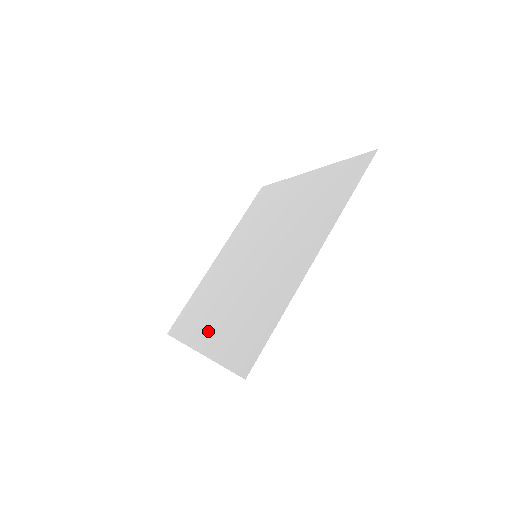
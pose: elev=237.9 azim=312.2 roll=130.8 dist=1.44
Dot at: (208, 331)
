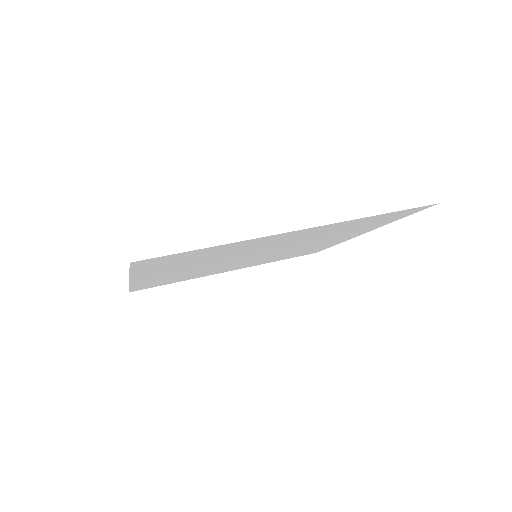
Dot at: (156, 276)
